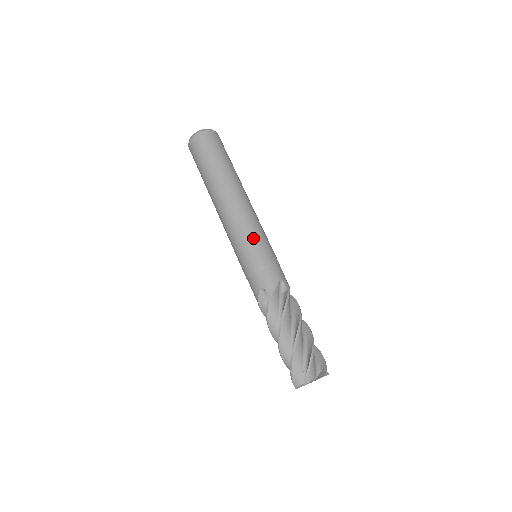
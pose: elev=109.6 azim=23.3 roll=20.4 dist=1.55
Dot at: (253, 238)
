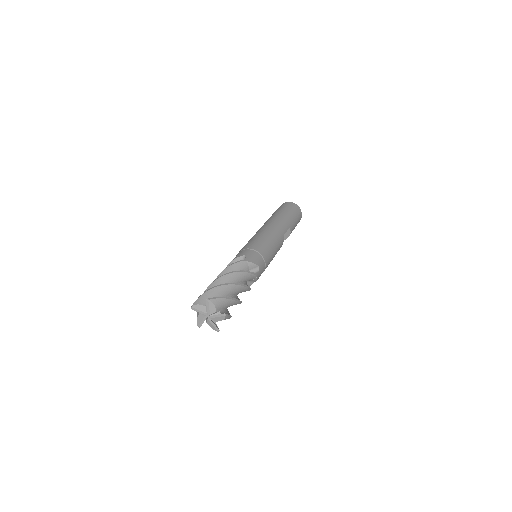
Dot at: (252, 239)
